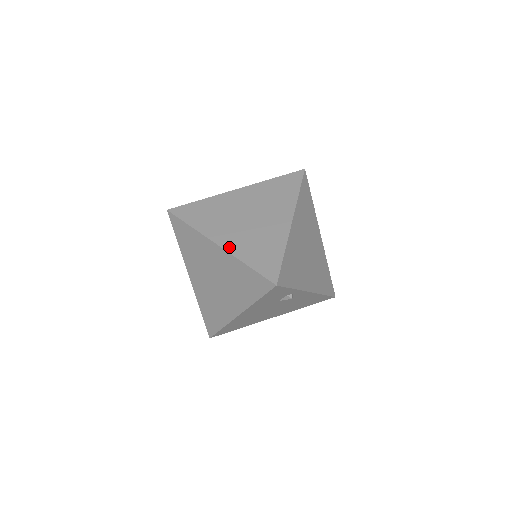
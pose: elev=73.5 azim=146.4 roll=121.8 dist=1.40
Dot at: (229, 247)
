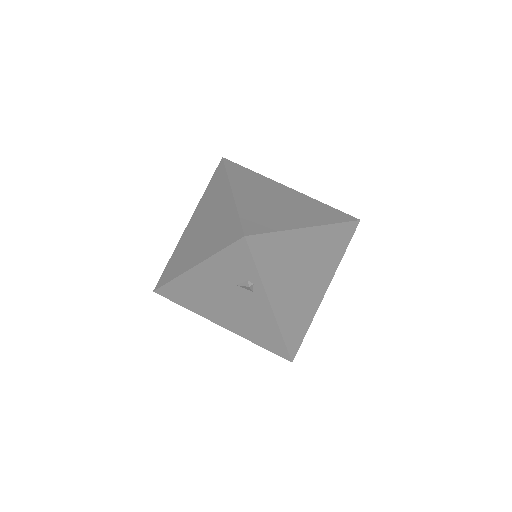
Dot at: (239, 197)
